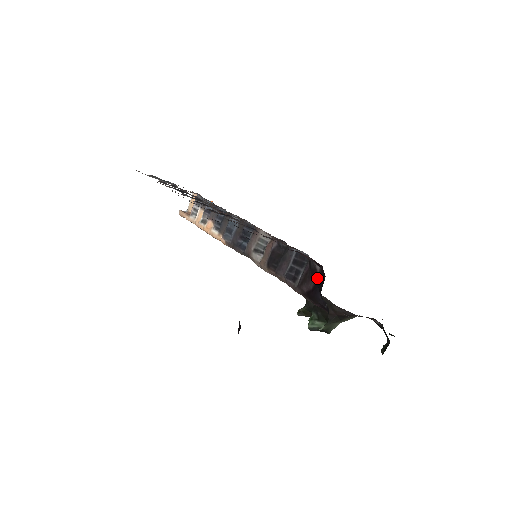
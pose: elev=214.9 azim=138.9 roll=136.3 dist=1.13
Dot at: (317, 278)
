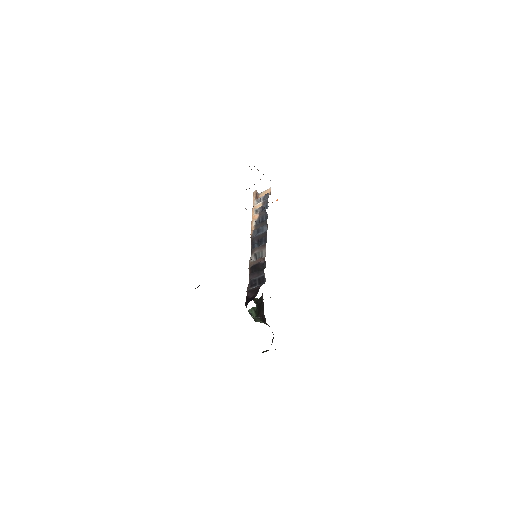
Dot at: (254, 296)
